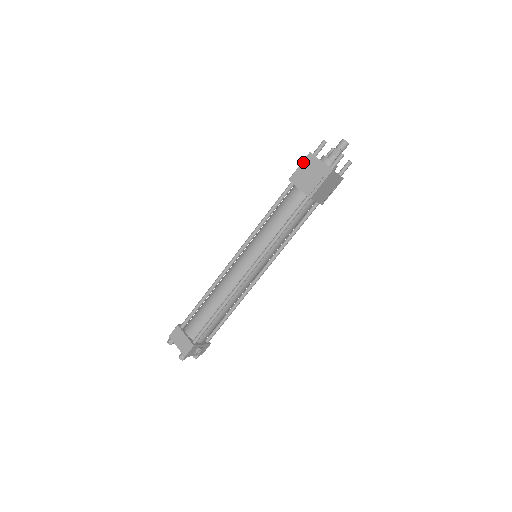
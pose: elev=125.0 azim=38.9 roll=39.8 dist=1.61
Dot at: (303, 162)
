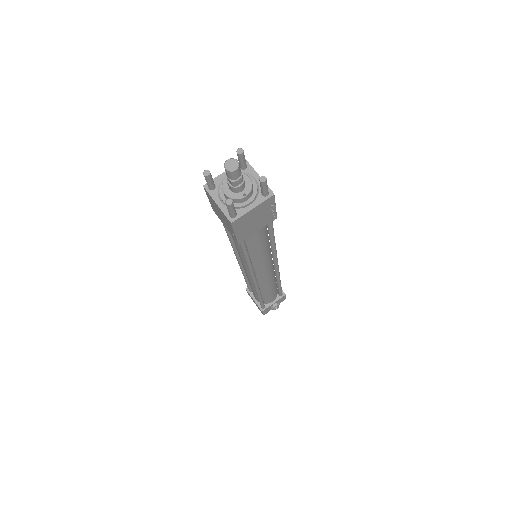
Dot at: (207, 196)
